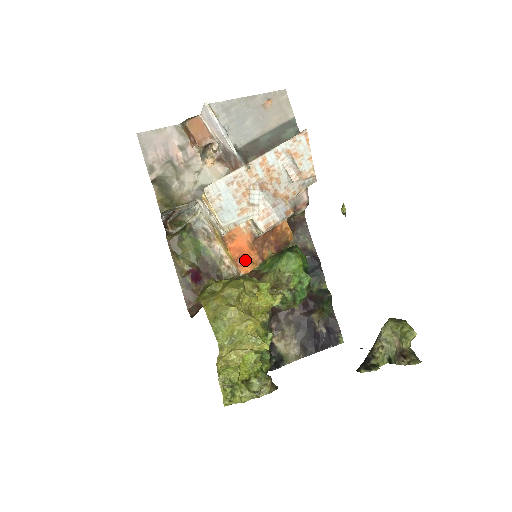
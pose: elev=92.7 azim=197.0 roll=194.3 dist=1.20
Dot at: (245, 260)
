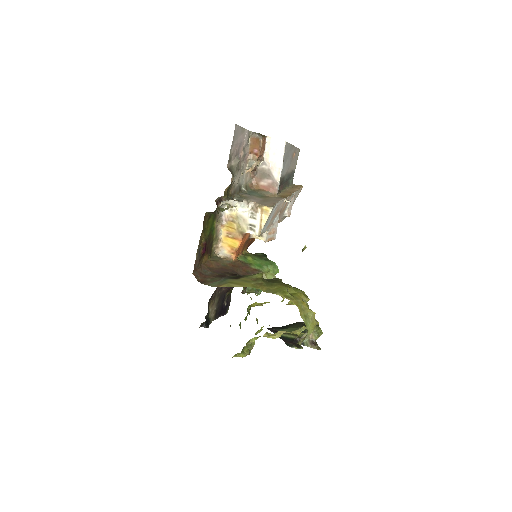
Dot at: (239, 251)
